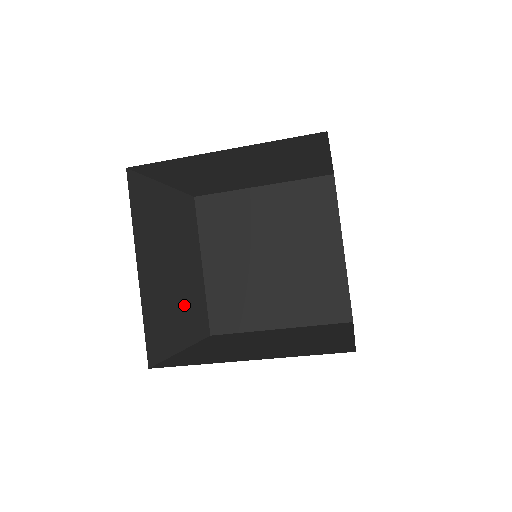
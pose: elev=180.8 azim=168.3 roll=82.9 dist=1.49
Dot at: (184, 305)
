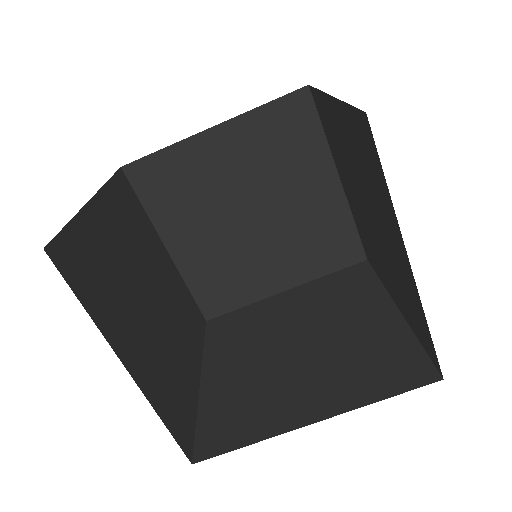
Dot at: (178, 329)
